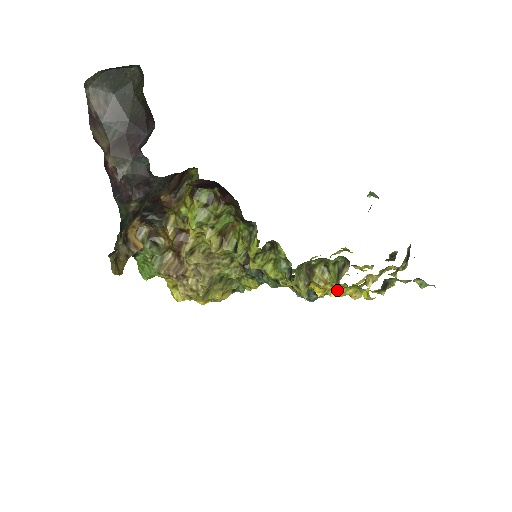
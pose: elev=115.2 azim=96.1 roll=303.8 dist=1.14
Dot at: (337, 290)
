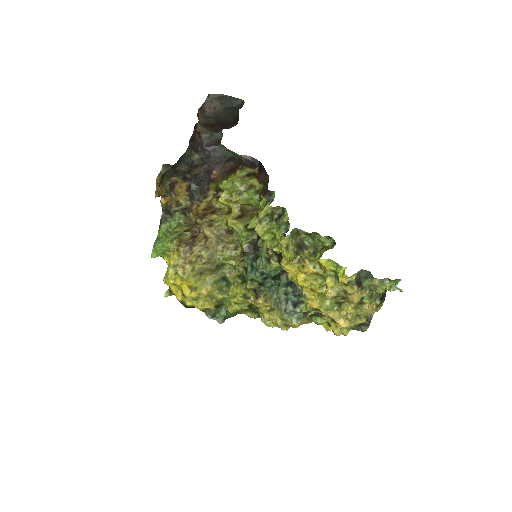
Dot at: (319, 258)
